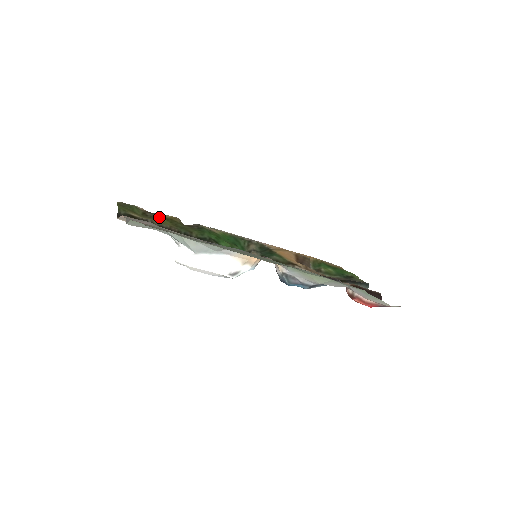
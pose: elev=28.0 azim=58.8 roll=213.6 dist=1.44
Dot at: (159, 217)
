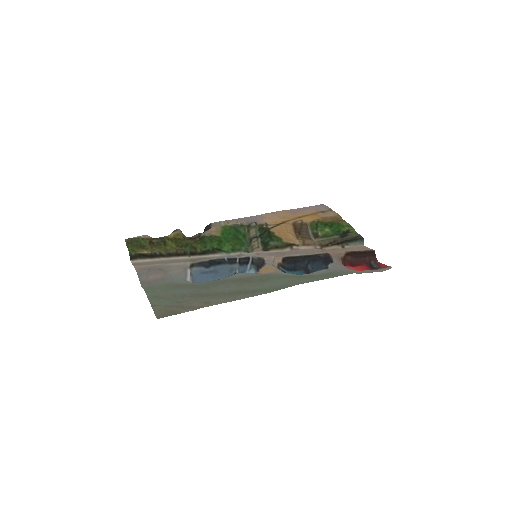
Dot at: (164, 241)
